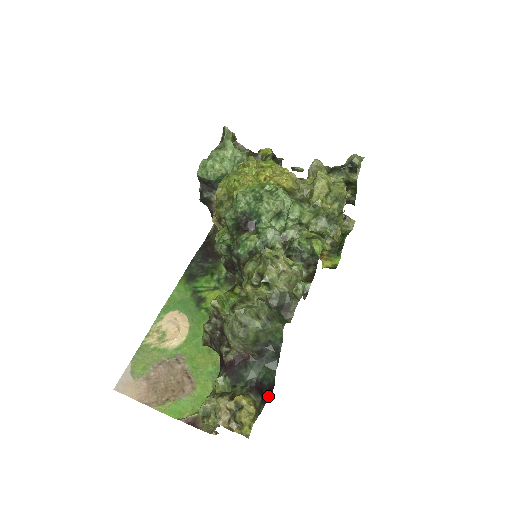
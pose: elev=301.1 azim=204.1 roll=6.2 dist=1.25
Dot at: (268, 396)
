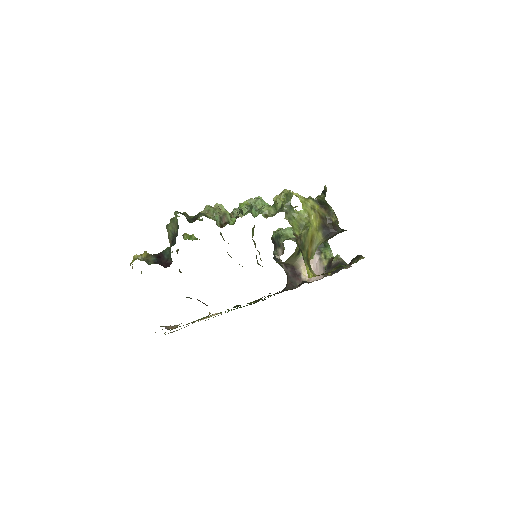
Dot at: (163, 266)
